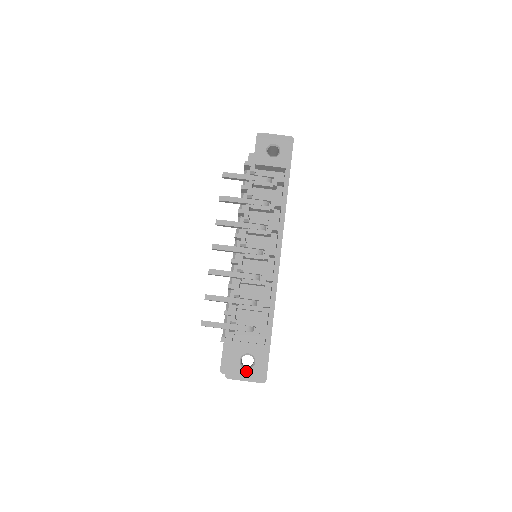
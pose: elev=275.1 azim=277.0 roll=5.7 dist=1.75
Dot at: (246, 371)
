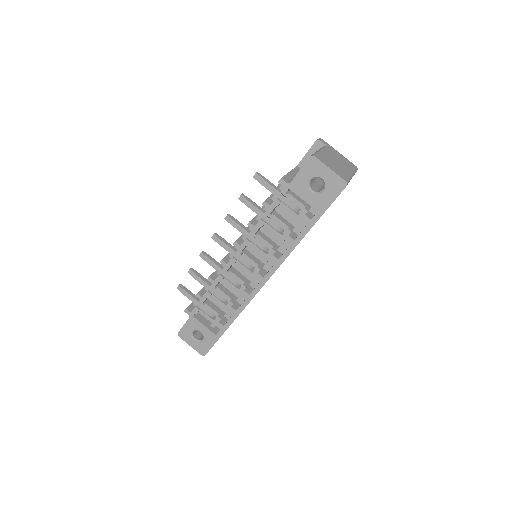
Dot at: (194, 341)
